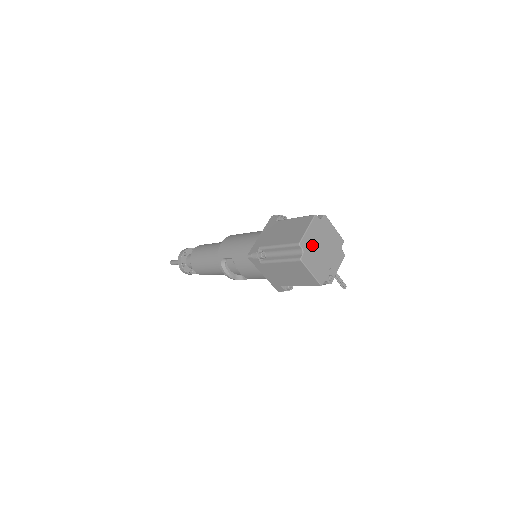
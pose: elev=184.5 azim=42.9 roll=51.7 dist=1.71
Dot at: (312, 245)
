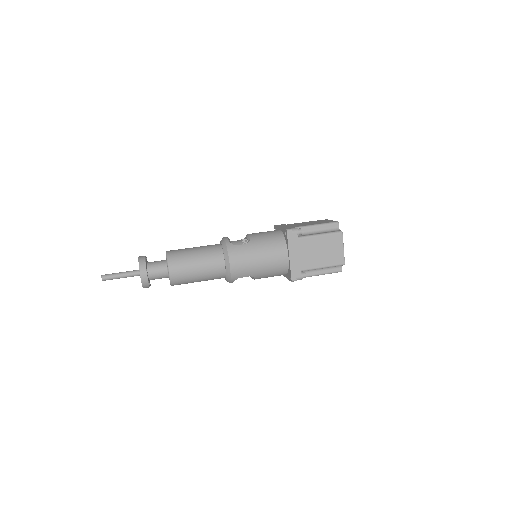
Dot at: occluded
